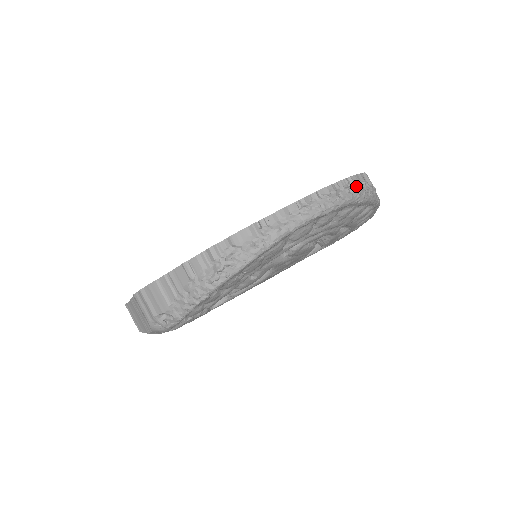
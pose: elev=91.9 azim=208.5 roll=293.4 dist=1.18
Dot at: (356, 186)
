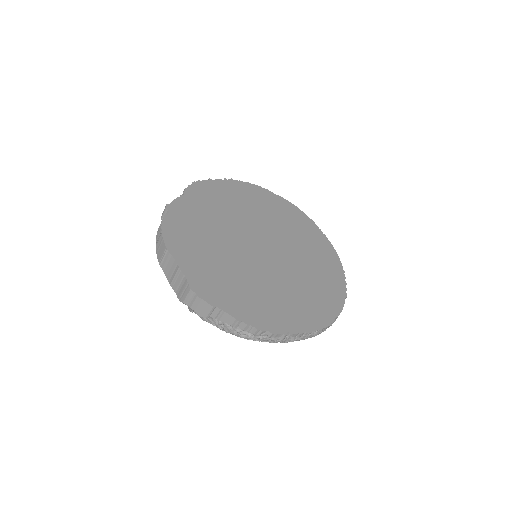
Dot at: (336, 318)
